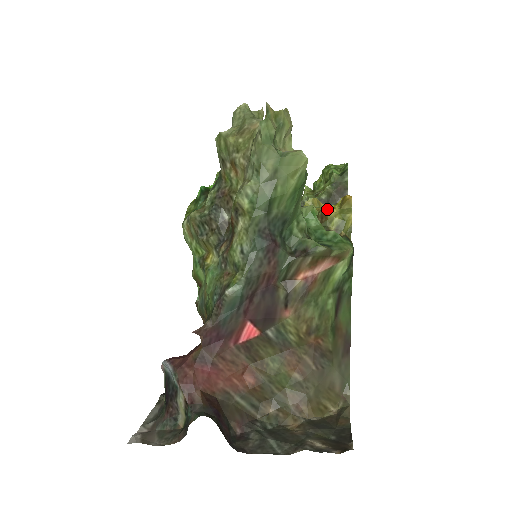
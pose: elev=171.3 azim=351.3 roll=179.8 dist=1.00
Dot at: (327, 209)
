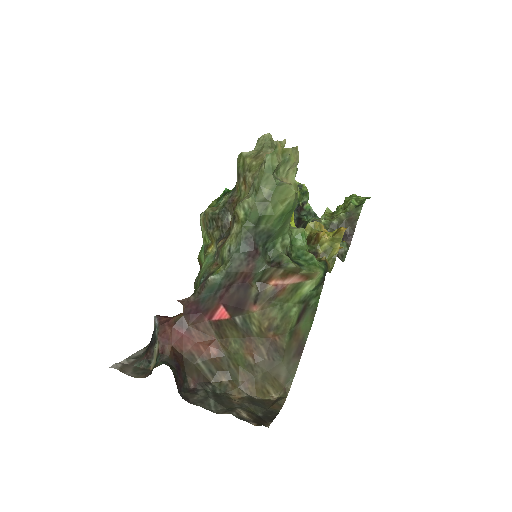
Dot at: (321, 234)
